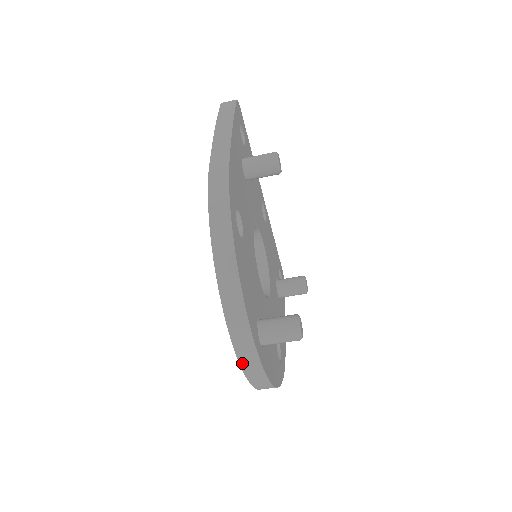
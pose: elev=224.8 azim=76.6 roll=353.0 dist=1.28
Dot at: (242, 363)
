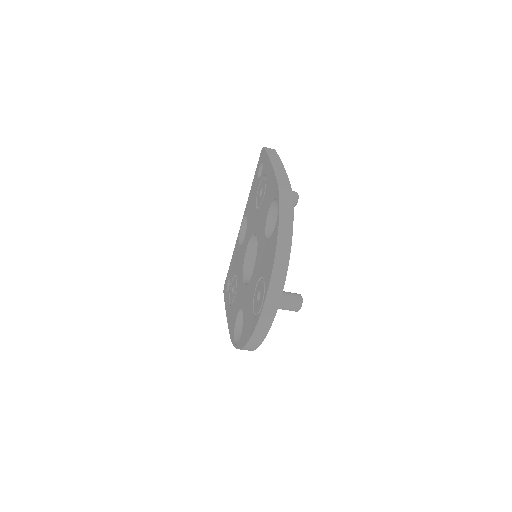
Dot at: (263, 312)
